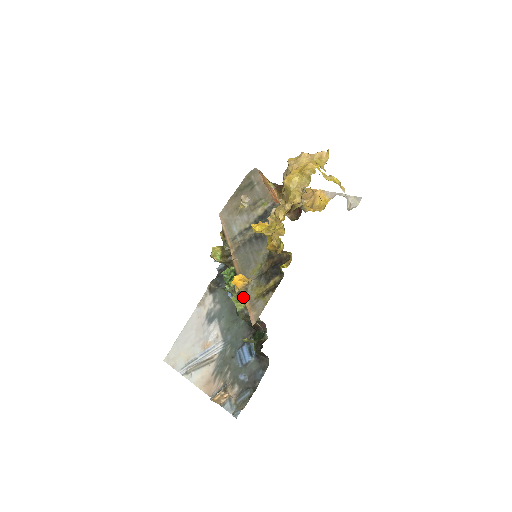
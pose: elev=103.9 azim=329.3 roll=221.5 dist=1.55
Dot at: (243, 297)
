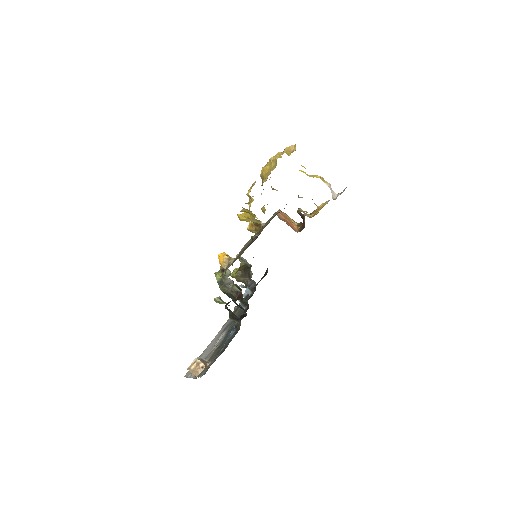
Dot at: occluded
